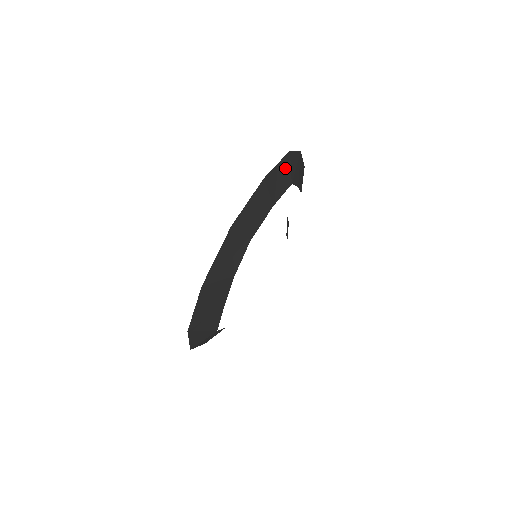
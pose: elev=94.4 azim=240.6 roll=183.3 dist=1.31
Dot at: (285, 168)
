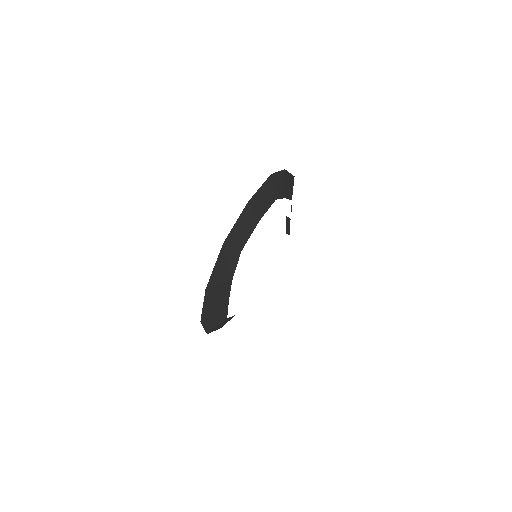
Dot at: (268, 189)
